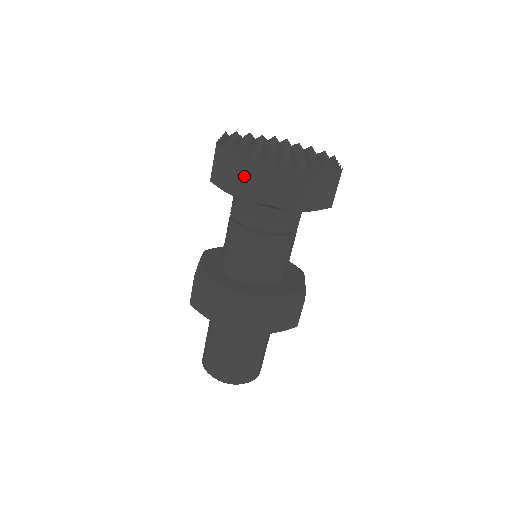
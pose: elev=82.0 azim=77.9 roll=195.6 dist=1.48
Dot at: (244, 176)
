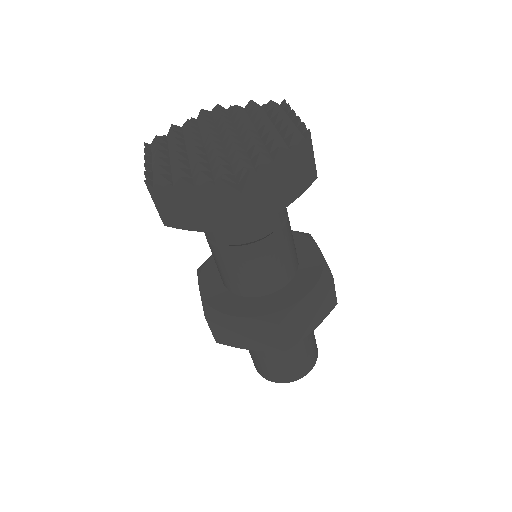
Dot at: (201, 207)
